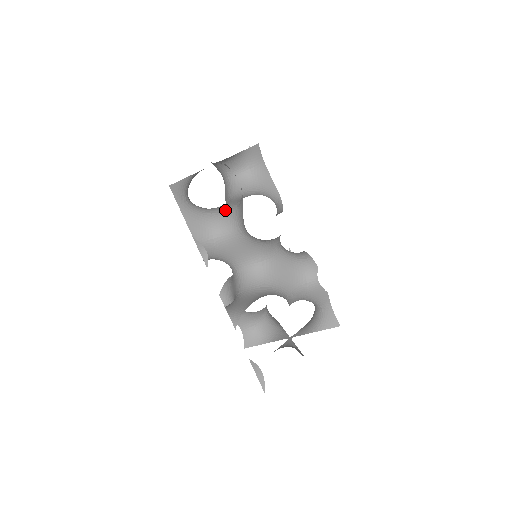
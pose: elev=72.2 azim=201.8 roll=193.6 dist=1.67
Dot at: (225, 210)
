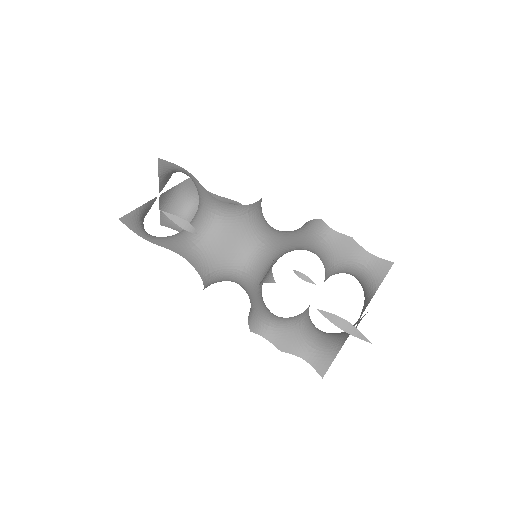
Dot at: occluded
